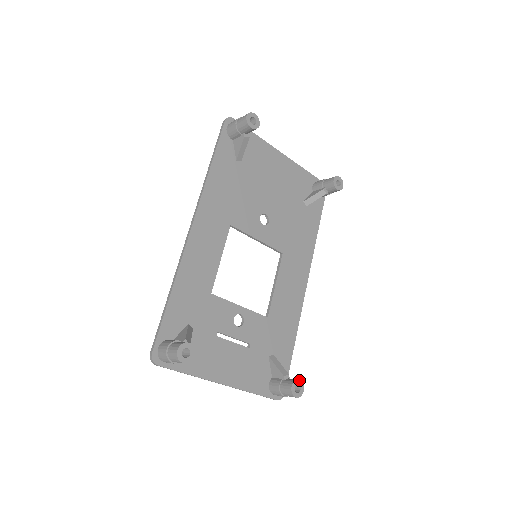
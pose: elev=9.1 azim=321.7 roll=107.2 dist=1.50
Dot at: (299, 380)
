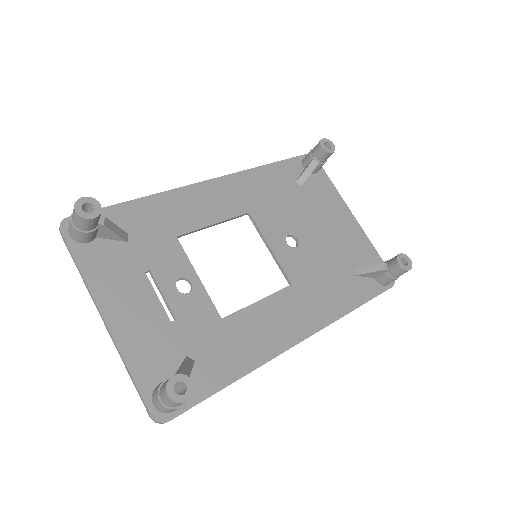
Dot at: occluded
